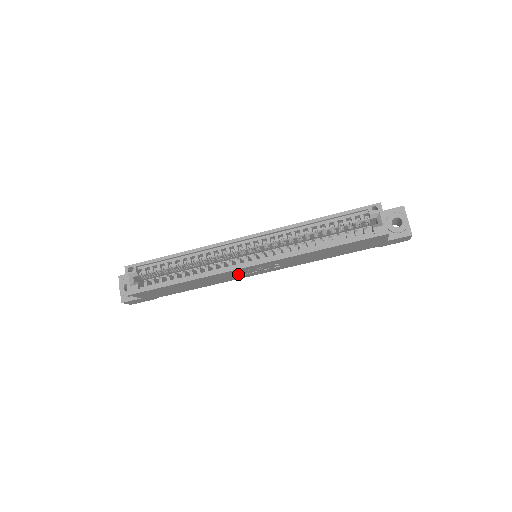
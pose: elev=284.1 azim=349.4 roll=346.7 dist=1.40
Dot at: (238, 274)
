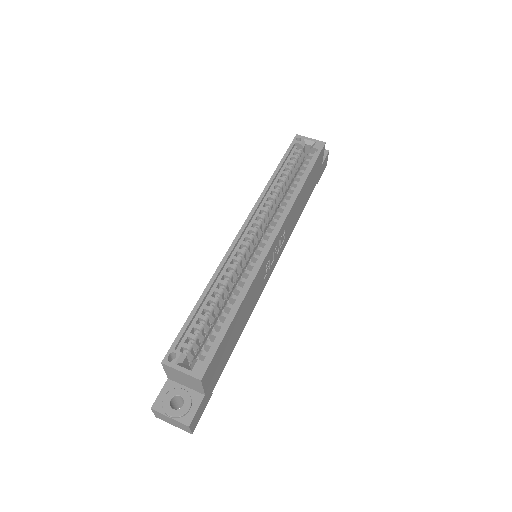
Dot at: (264, 275)
